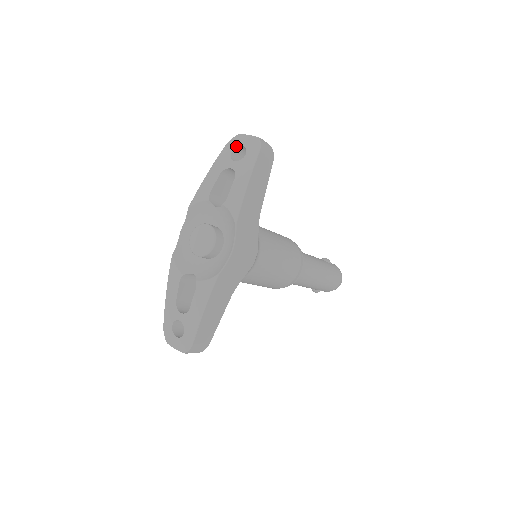
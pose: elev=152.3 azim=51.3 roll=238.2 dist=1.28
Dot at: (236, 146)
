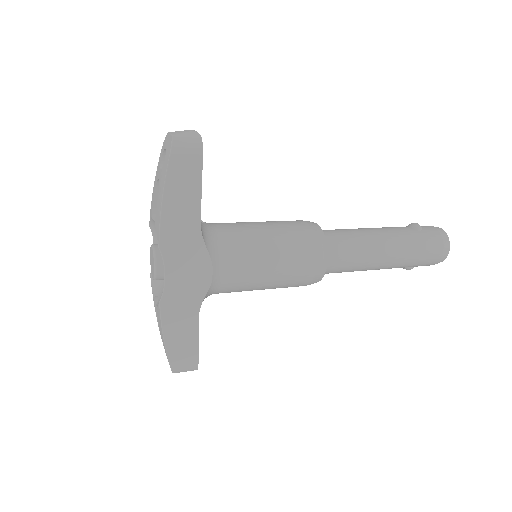
Dot at: (163, 150)
